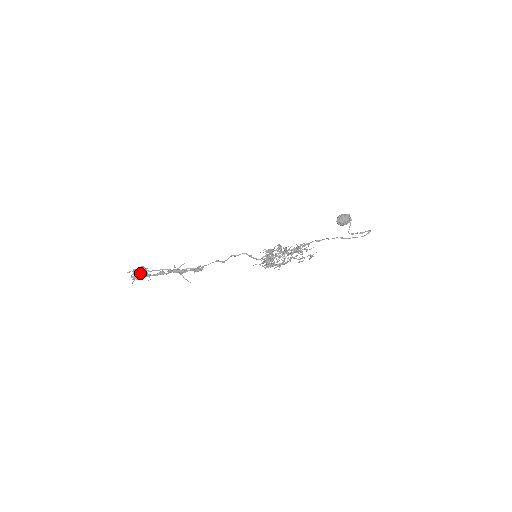
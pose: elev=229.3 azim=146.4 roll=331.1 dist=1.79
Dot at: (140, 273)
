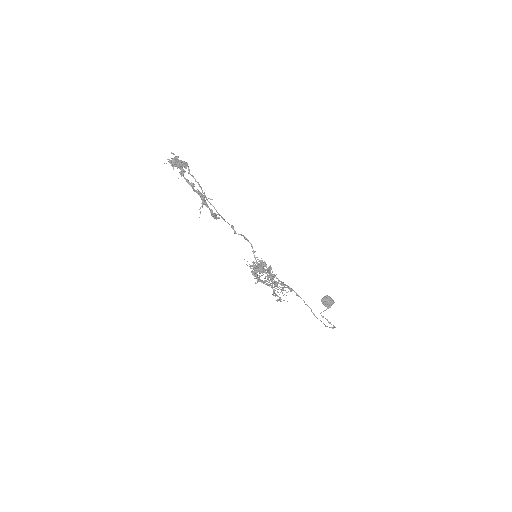
Dot at: (181, 165)
